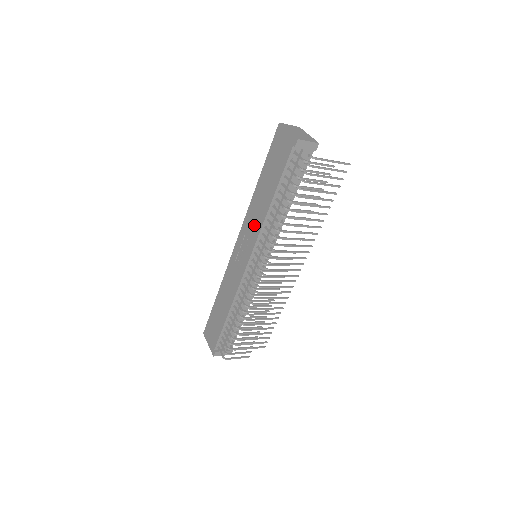
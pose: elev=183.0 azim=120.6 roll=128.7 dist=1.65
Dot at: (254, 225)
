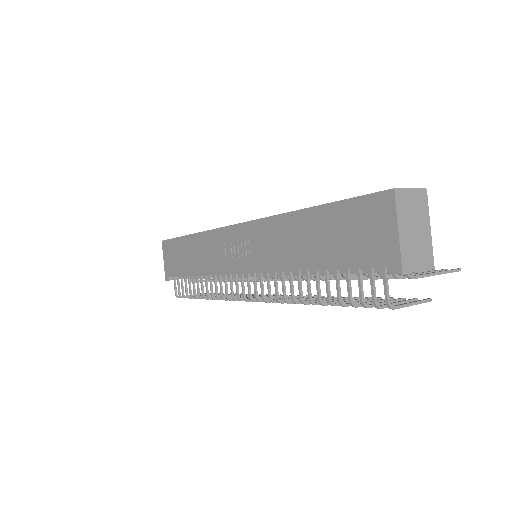
Dot at: (268, 252)
